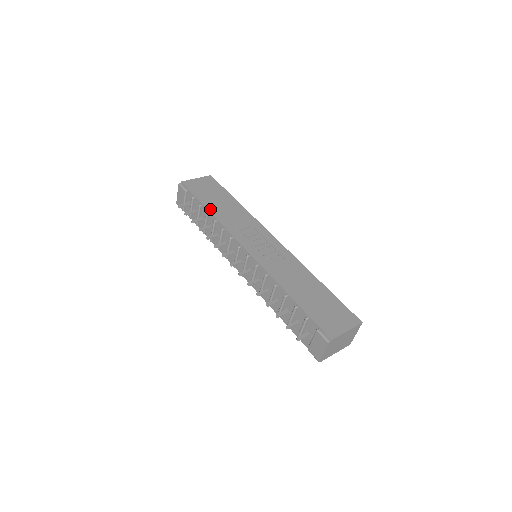
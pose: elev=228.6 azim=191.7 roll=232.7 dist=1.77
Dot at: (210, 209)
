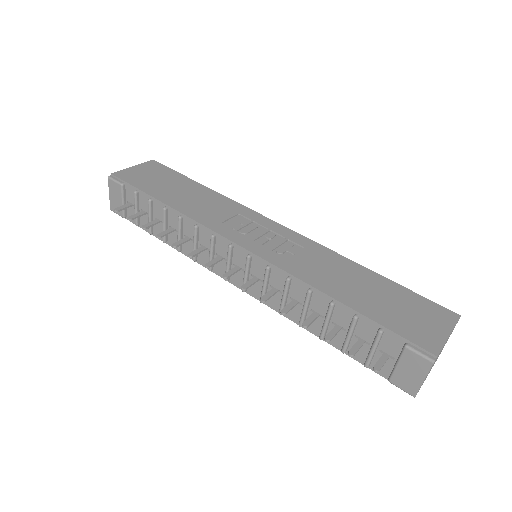
Dot at: (167, 202)
